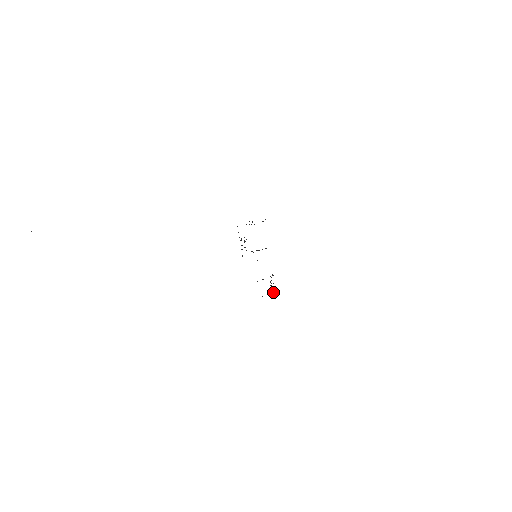
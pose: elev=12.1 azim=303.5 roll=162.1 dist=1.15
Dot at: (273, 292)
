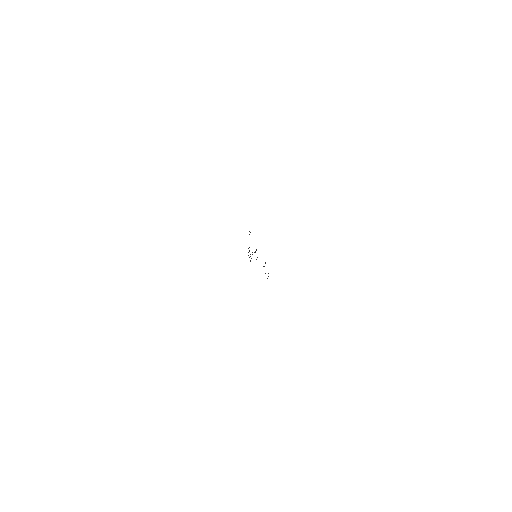
Dot at: occluded
